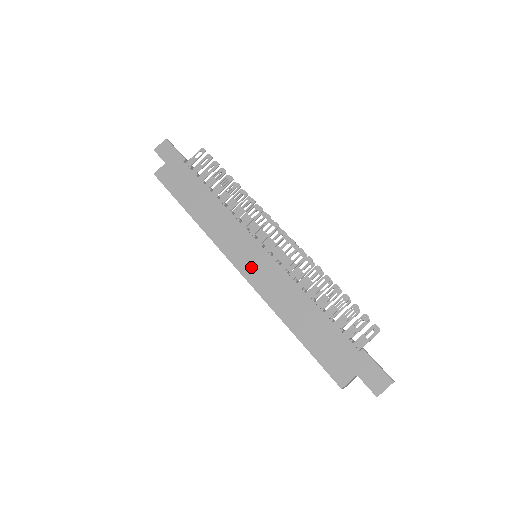
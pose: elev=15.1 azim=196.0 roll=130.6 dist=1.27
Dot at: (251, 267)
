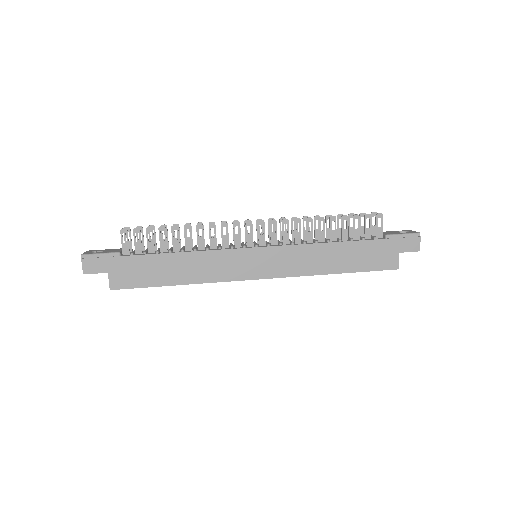
Dot at: (268, 268)
